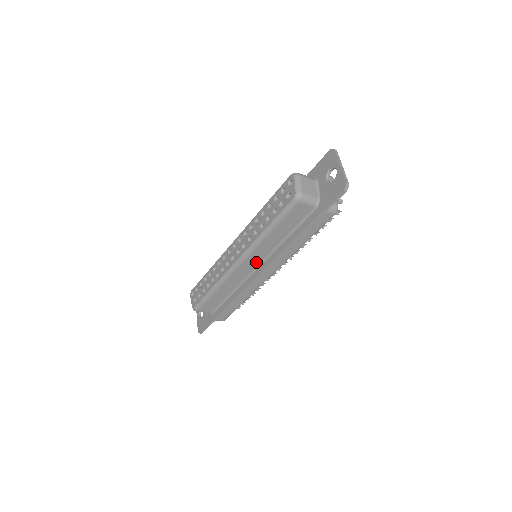
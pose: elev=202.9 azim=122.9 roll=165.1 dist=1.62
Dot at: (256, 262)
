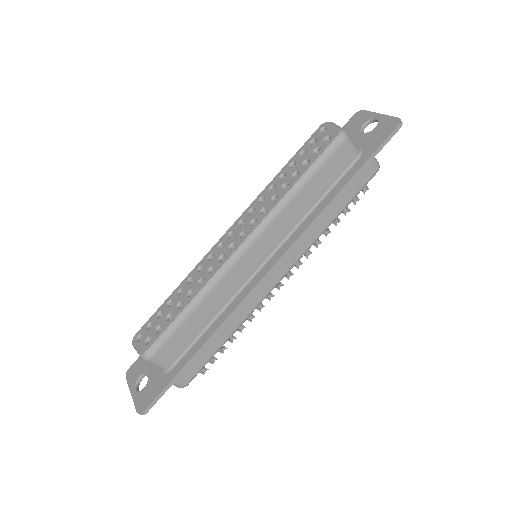
Dot at: (267, 250)
